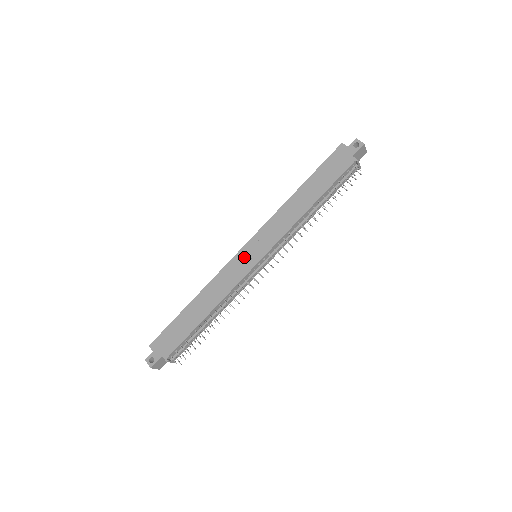
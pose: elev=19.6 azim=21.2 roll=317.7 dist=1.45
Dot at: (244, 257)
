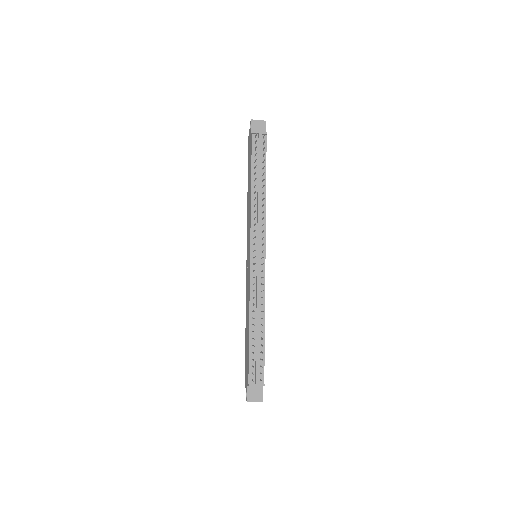
Dot at: (247, 264)
